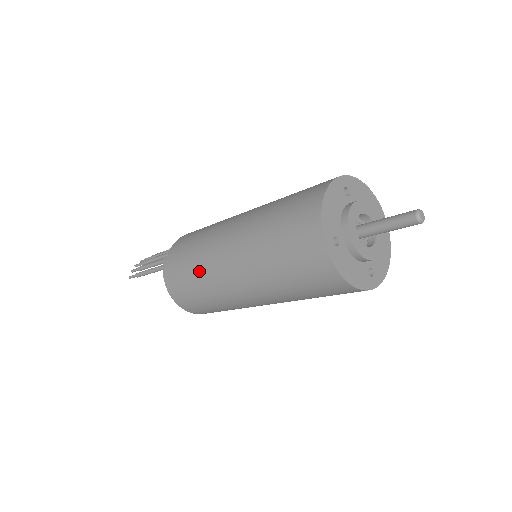
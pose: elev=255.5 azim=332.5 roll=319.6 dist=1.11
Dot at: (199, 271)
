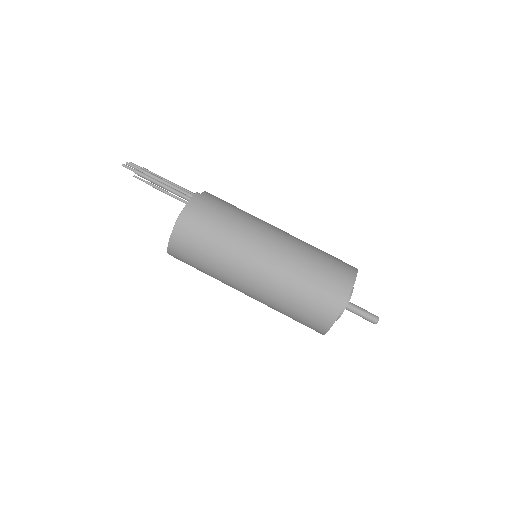
Dot at: (235, 228)
